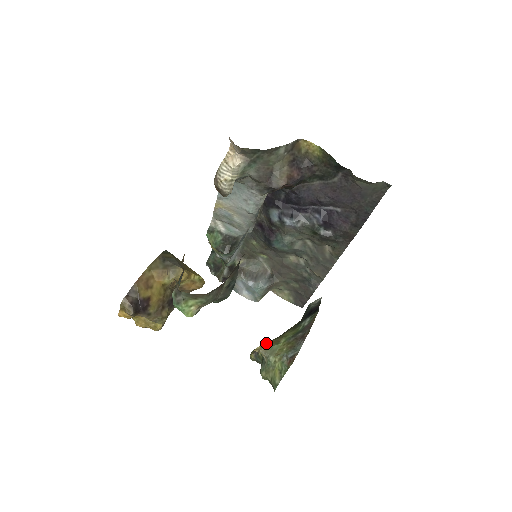
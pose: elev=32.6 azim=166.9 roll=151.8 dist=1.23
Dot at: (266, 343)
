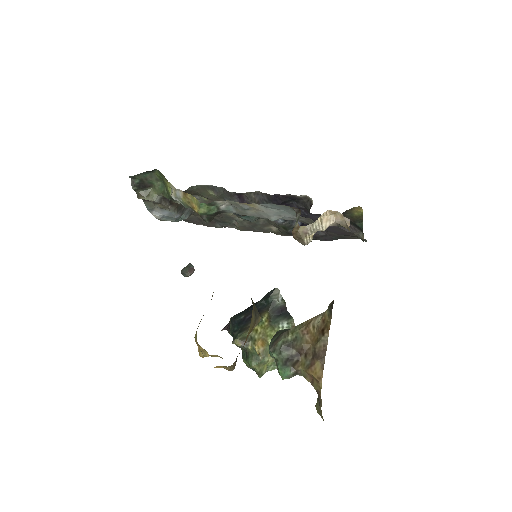
Dot at: (259, 343)
